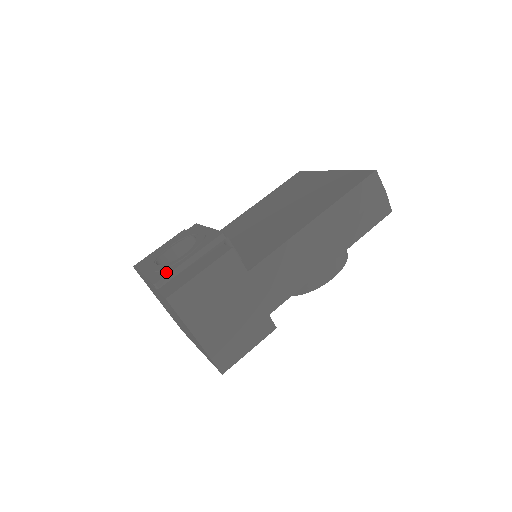
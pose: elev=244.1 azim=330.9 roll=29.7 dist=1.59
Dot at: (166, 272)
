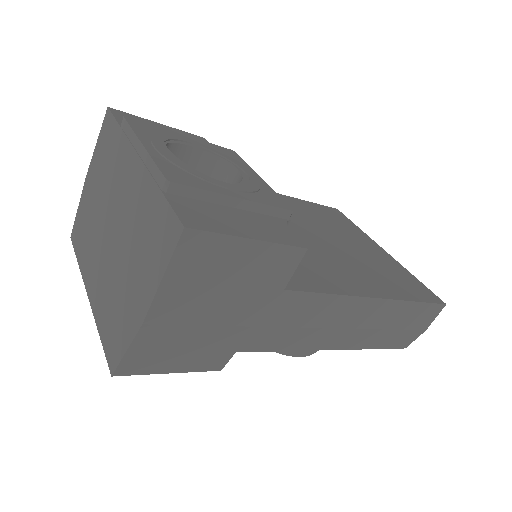
Dot at: (193, 181)
